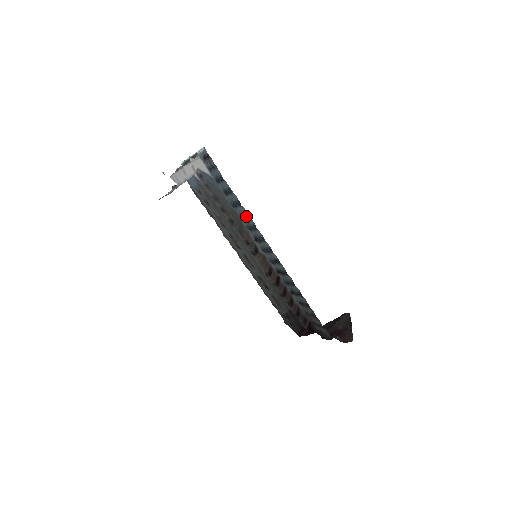
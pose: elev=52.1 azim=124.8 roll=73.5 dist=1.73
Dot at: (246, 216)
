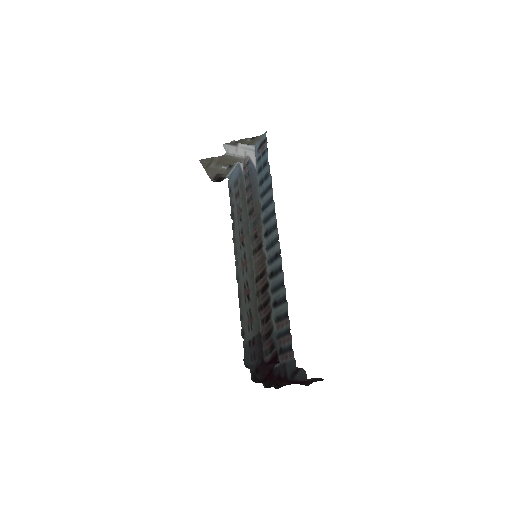
Dot at: (270, 201)
